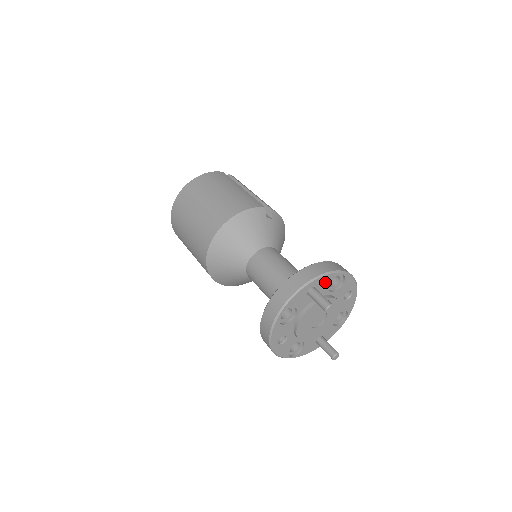
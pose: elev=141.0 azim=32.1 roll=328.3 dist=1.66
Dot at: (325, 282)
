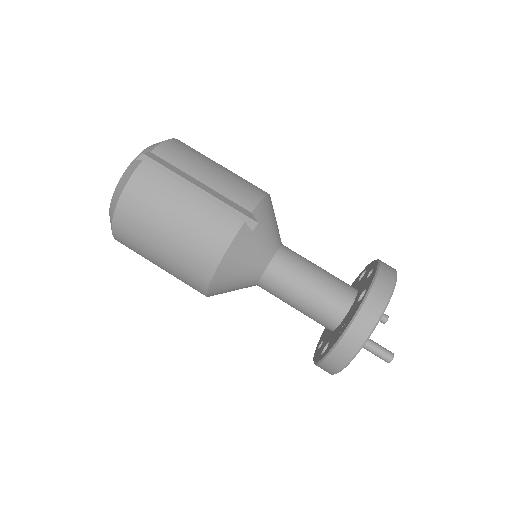
Dot at: occluded
